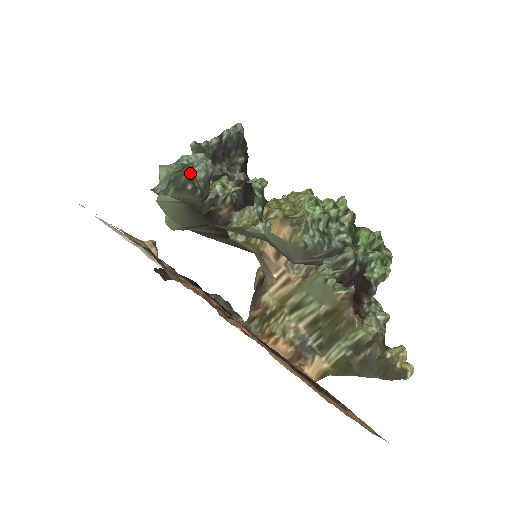
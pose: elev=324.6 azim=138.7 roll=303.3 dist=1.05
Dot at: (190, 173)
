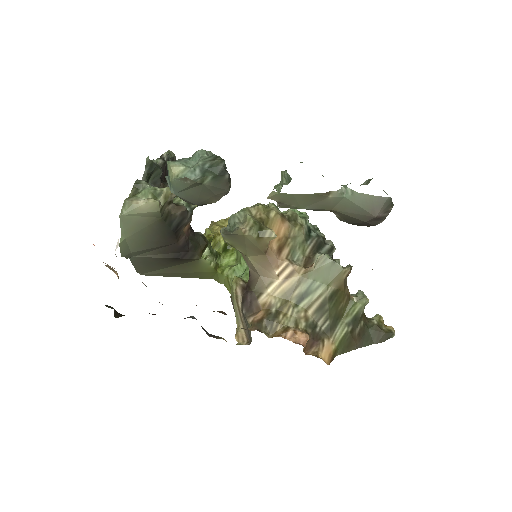
Dot at: occluded
